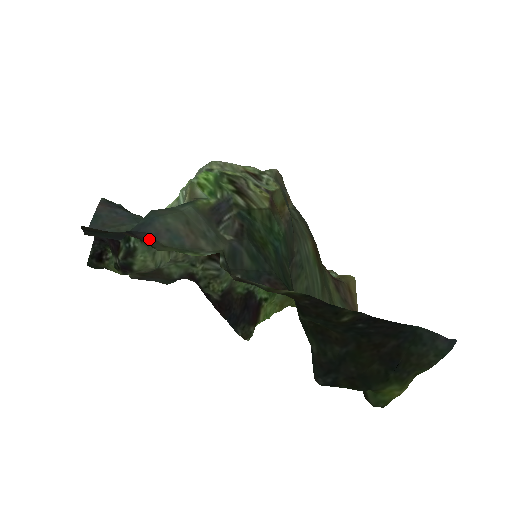
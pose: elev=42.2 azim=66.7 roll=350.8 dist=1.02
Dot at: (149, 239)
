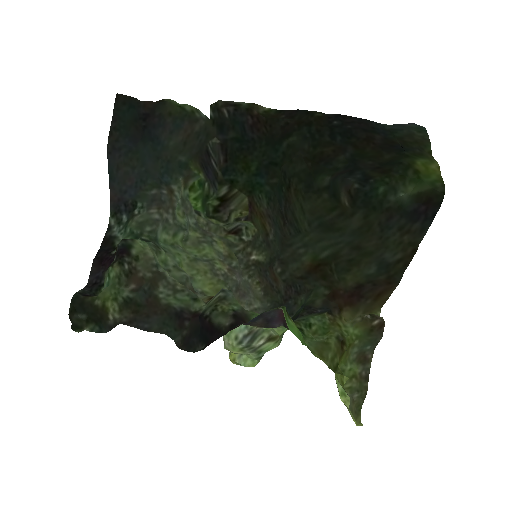
Dot at: (159, 118)
